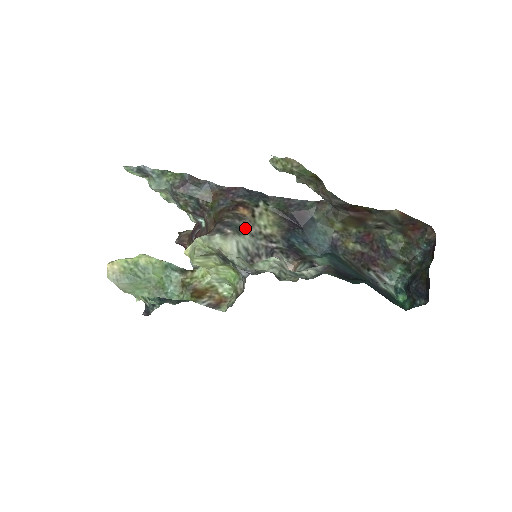
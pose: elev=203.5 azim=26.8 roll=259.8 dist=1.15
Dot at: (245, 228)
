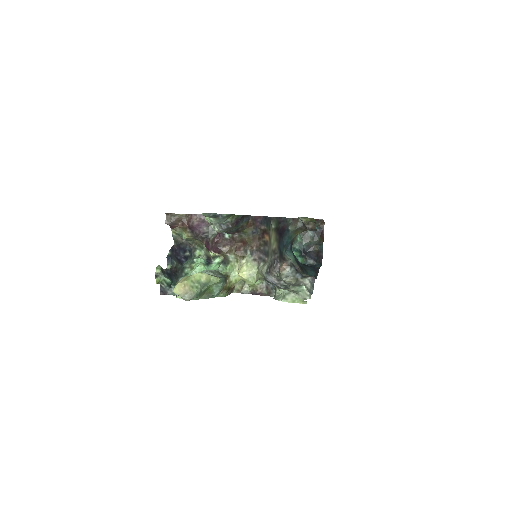
Dot at: (269, 251)
